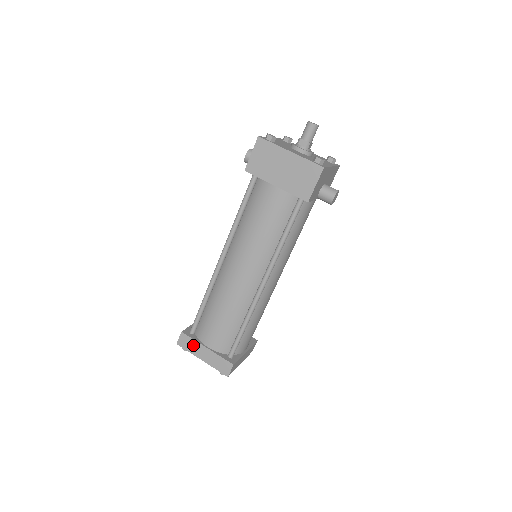
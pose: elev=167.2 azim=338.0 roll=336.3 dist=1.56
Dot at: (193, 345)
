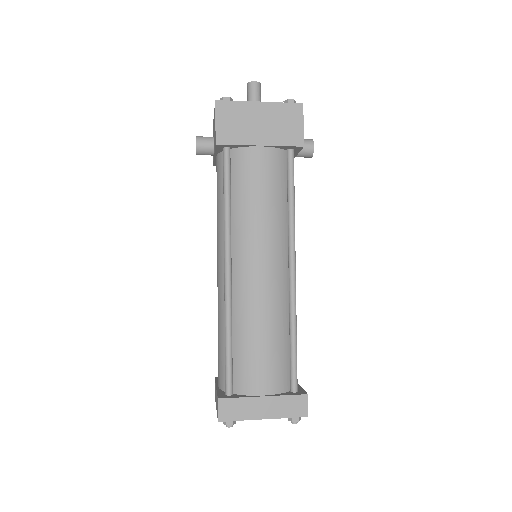
Dot at: (243, 406)
